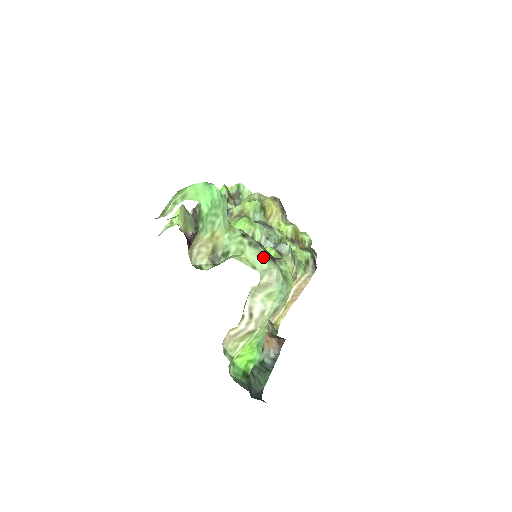
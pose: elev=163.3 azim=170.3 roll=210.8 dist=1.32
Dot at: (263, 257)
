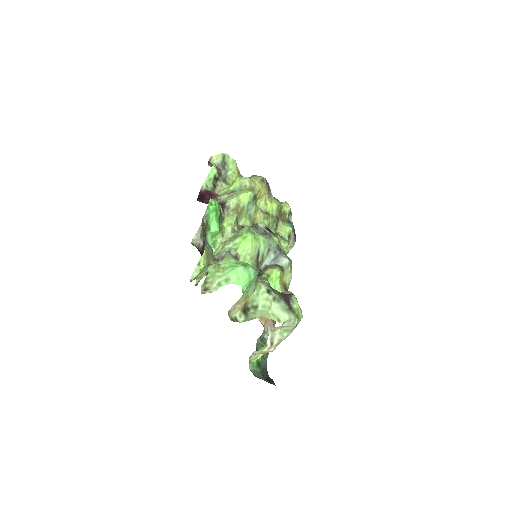
Dot at: (285, 310)
